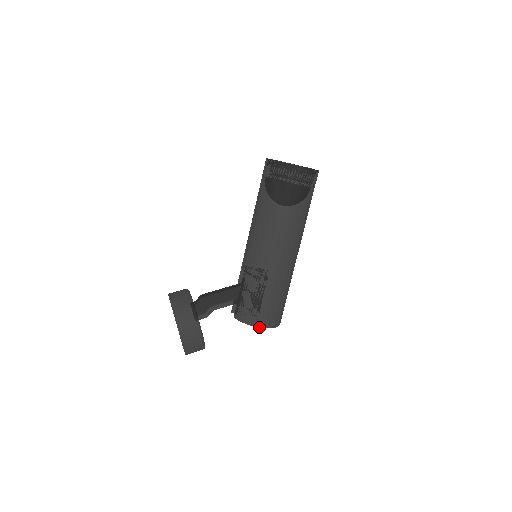
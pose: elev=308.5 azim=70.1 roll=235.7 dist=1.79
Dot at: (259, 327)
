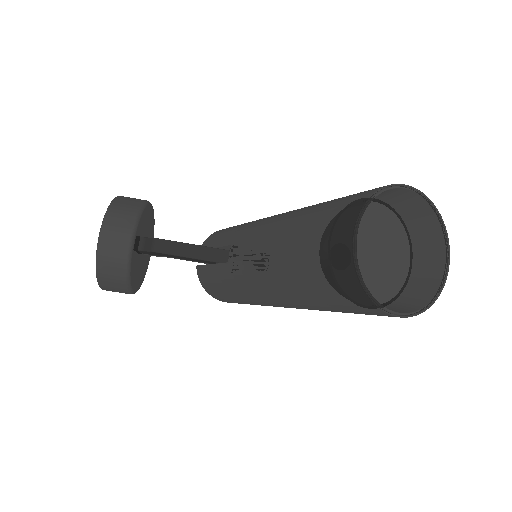
Dot at: (220, 300)
